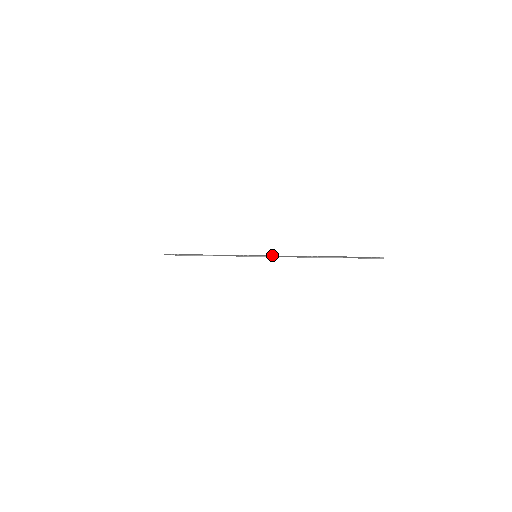
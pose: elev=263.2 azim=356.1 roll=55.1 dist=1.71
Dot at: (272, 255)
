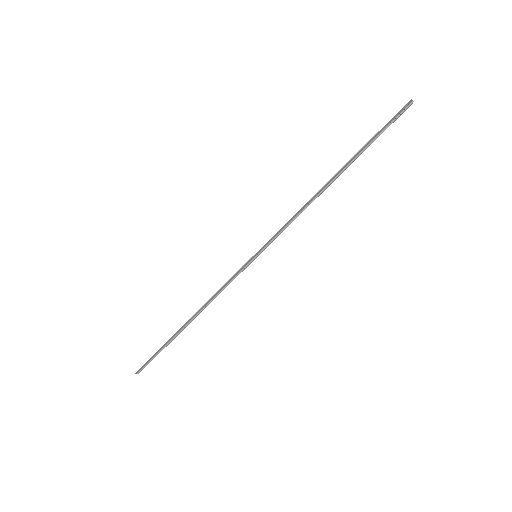
Dot at: (275, 237)
